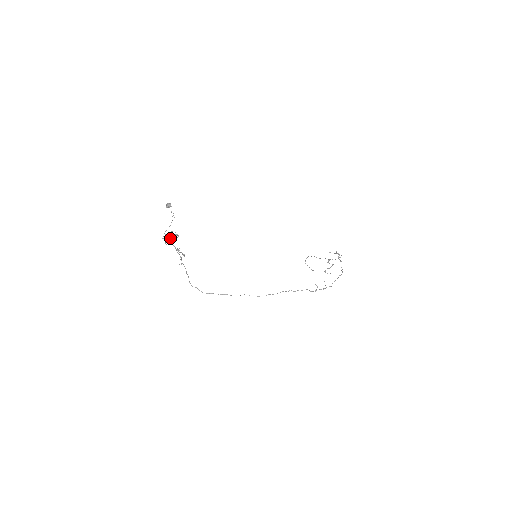
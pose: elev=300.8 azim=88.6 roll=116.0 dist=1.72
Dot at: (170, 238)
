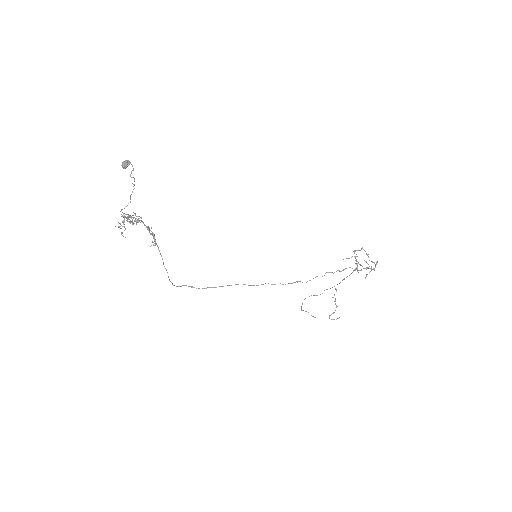
Dot at: (129, 221)
